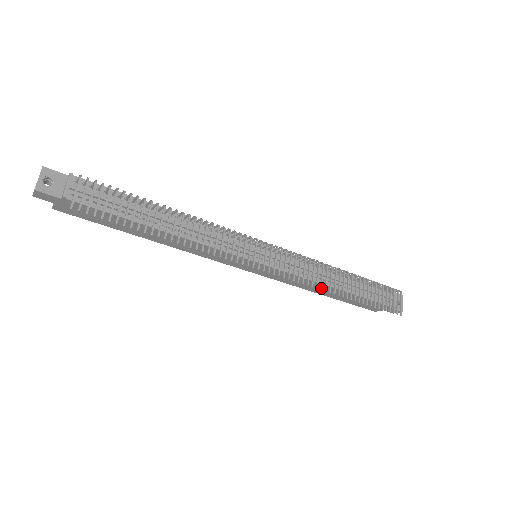
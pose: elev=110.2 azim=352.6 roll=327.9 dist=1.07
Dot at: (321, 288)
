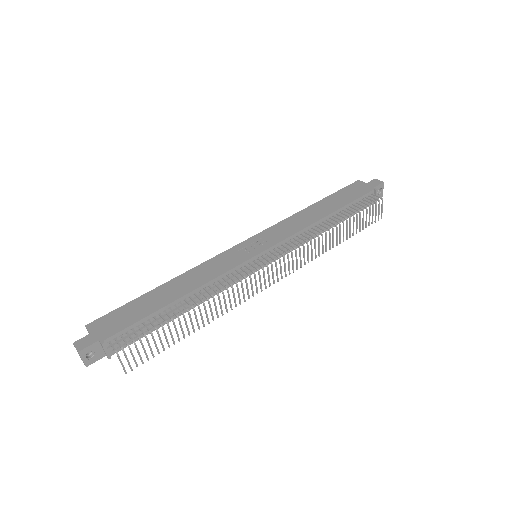
Dot at: (315, 258)
